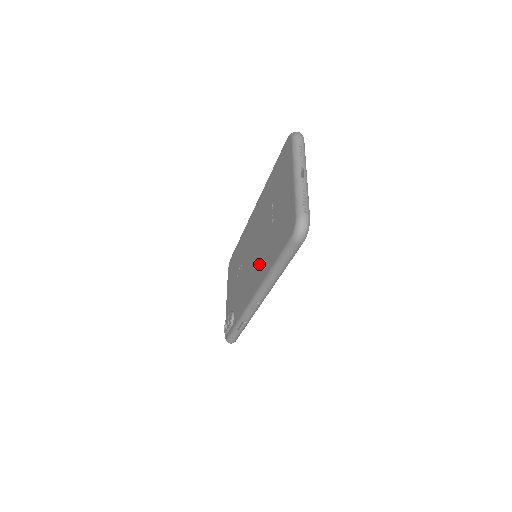
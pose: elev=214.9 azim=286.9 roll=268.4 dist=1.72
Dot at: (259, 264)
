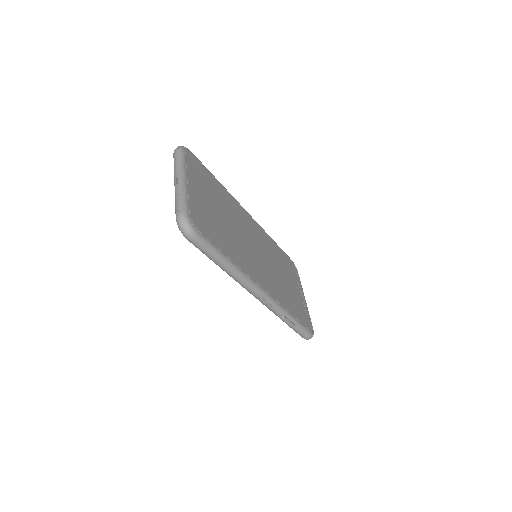
Dot at: occluded
